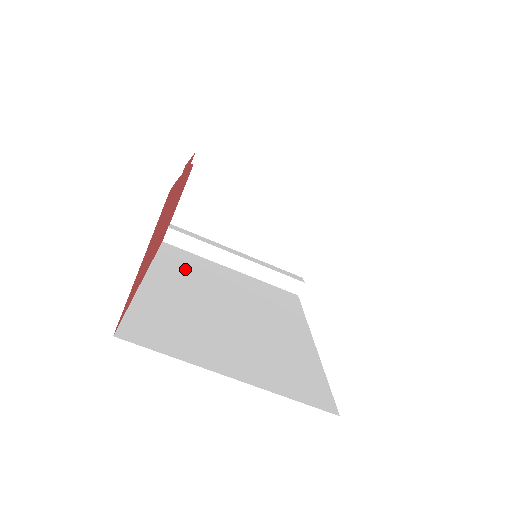
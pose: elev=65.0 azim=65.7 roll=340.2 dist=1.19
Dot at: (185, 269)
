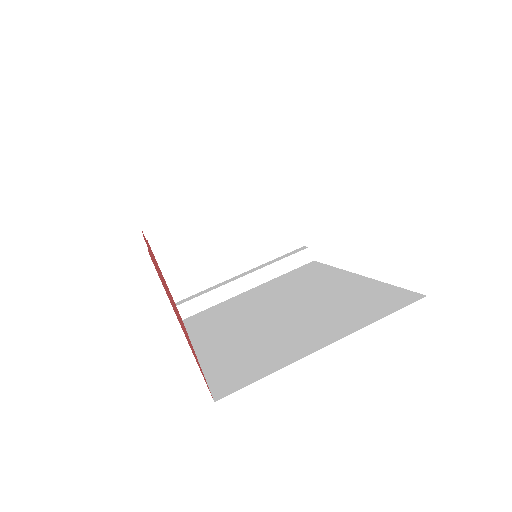
Dot at: (217, 320)
